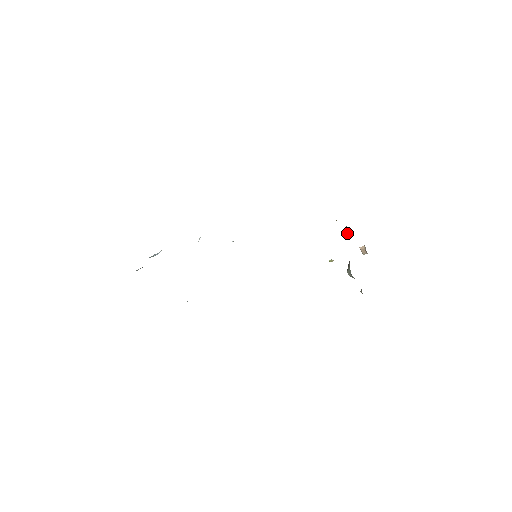
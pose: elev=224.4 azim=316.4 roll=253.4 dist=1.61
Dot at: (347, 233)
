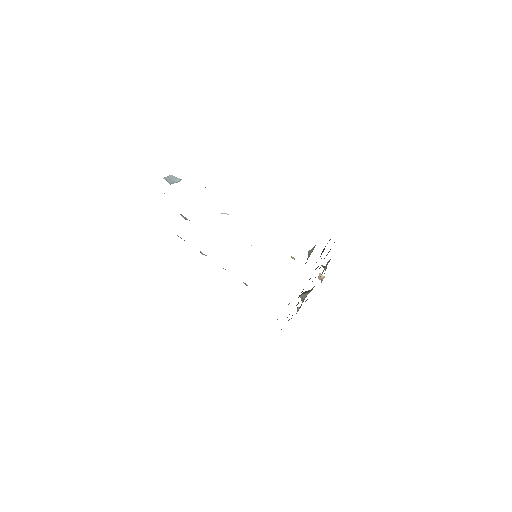
Dot at: (323, 266)
